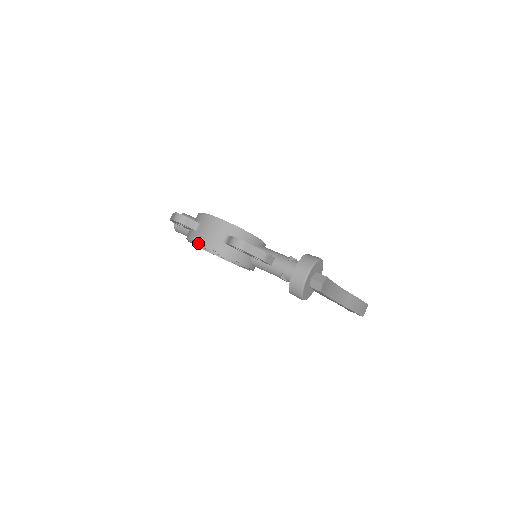
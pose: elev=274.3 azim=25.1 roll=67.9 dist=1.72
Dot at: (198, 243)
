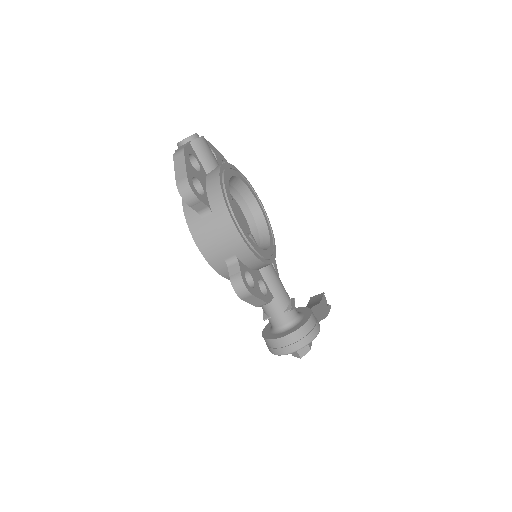
Dot at: (193, 238)
